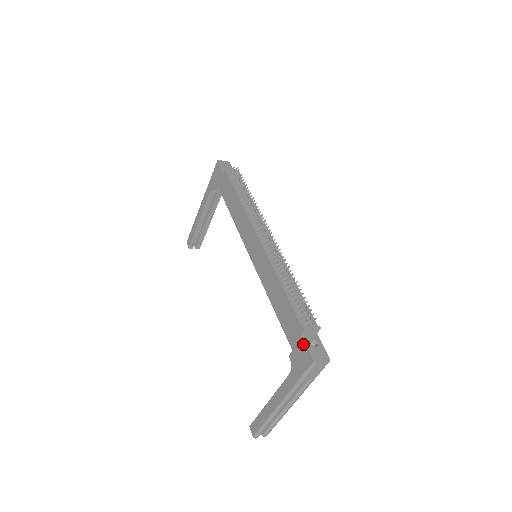
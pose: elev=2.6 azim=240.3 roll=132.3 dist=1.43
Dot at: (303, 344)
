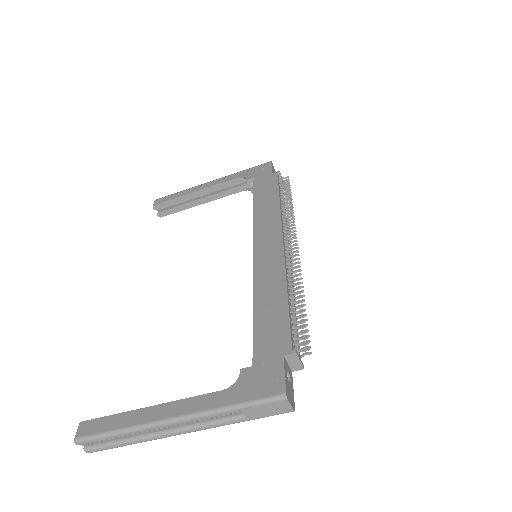
Dot at: (280, 366)
